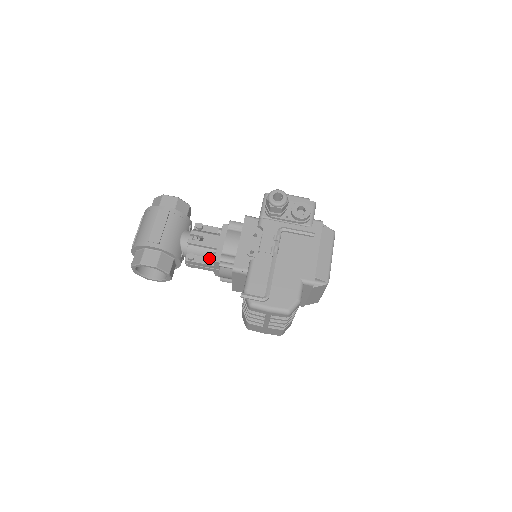
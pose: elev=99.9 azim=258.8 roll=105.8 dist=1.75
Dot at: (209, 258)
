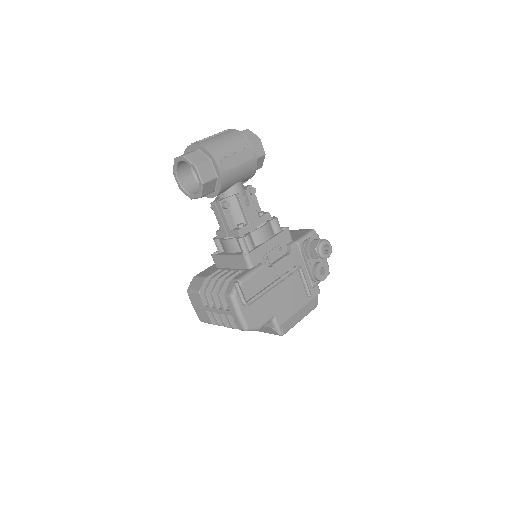
Dot at: (234, 221)
